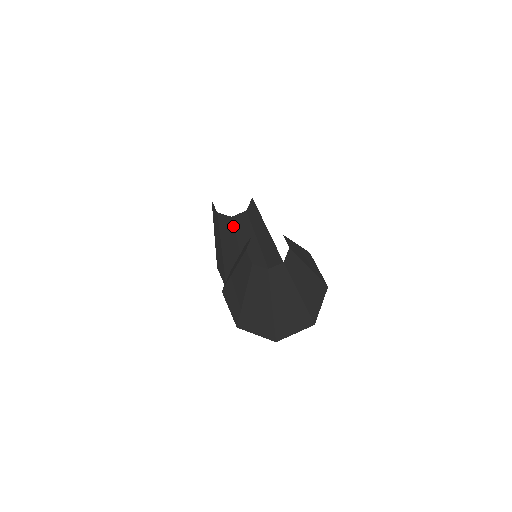
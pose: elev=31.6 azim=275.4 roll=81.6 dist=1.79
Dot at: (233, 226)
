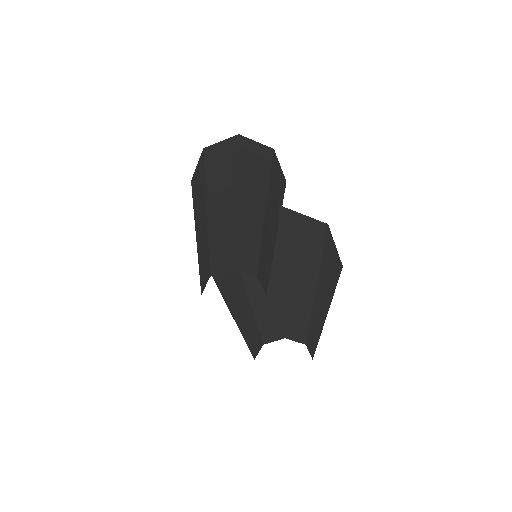
Dot at: occluded
